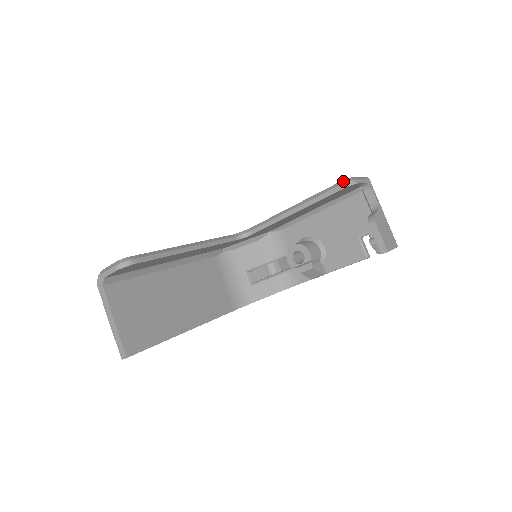
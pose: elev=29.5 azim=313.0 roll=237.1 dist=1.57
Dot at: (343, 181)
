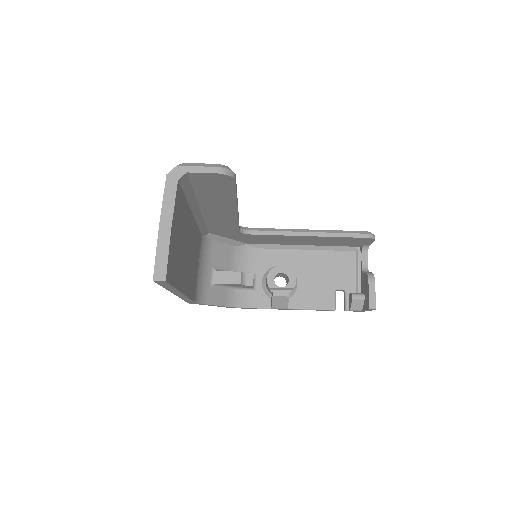
Dot at: (369, 232)
